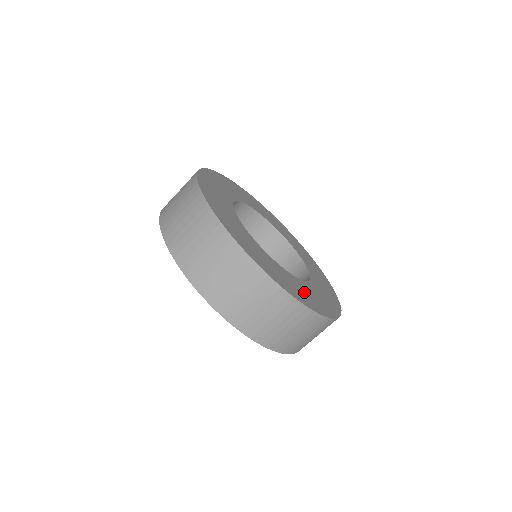
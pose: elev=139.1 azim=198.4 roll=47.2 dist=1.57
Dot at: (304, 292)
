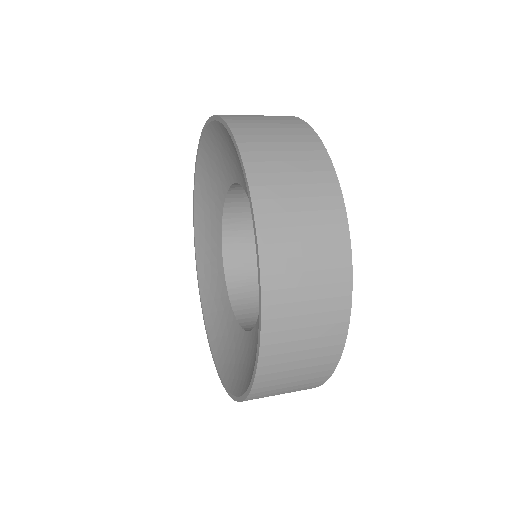
Dot at: occluded
